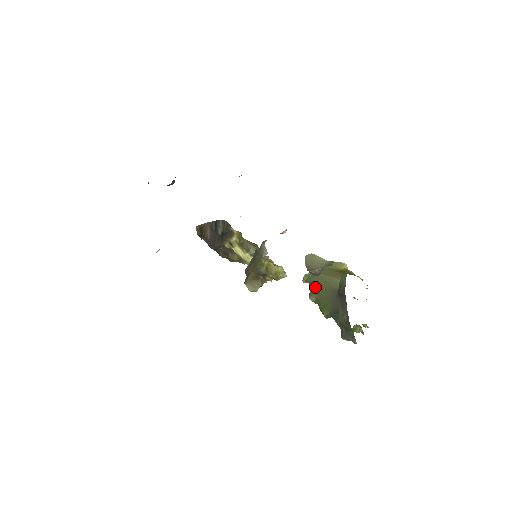
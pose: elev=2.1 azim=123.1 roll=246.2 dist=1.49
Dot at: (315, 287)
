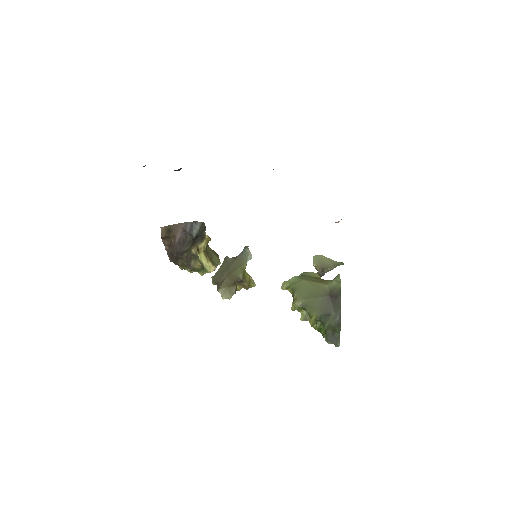
Dot at: (301, 292)
